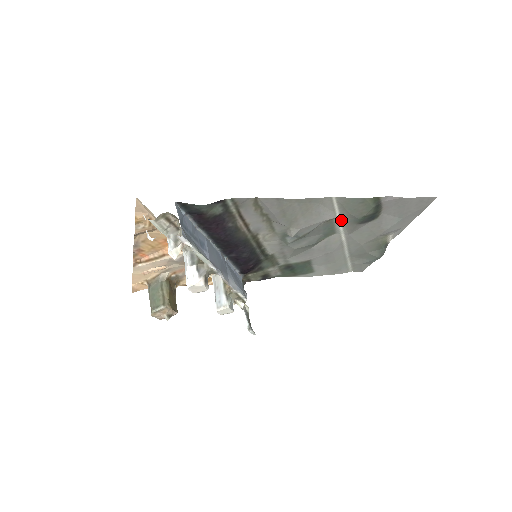
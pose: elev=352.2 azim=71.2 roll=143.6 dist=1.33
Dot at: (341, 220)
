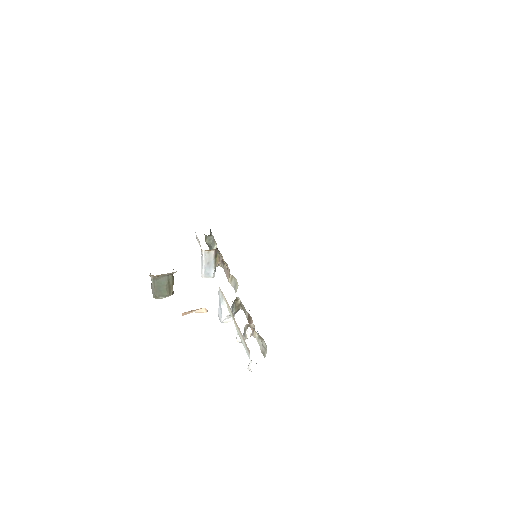
Dot at: occluded
